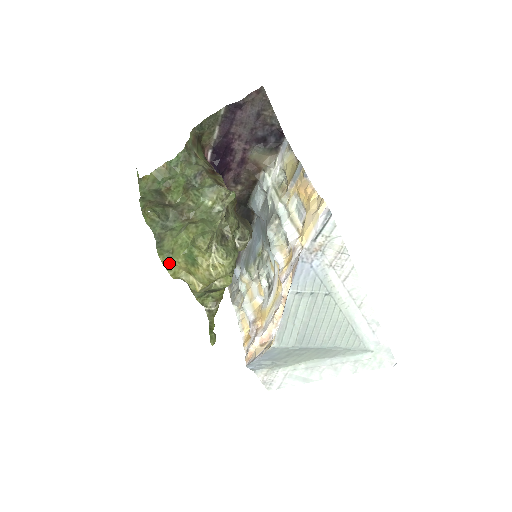
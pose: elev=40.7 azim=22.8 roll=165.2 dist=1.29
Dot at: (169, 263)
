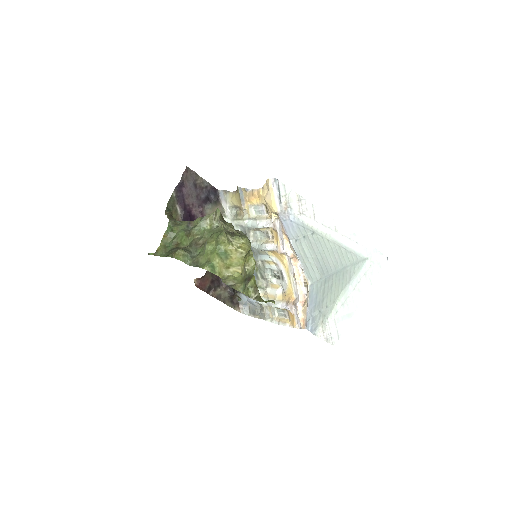
Dot at: (212, 268)
